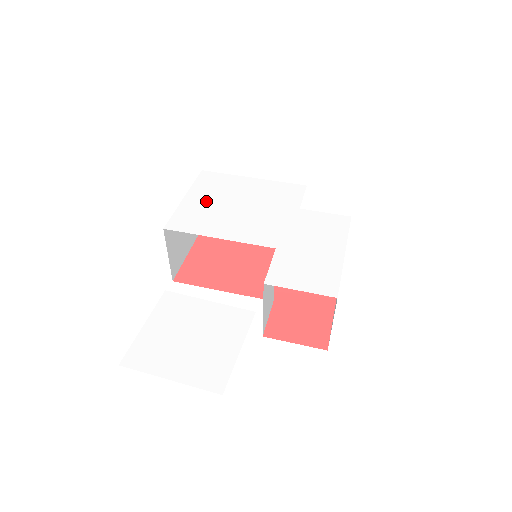
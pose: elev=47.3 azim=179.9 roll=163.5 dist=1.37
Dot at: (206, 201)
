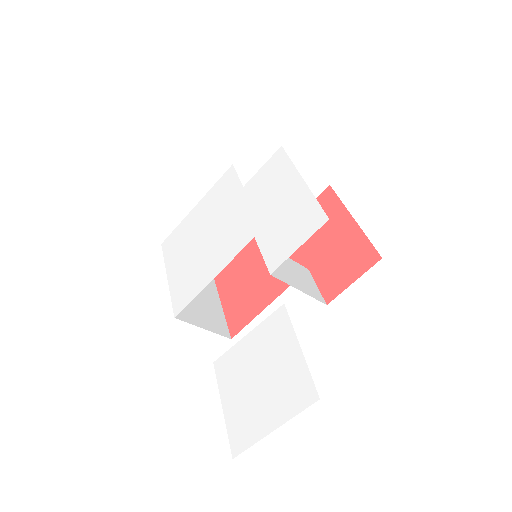
Dot at: (182, 263)
